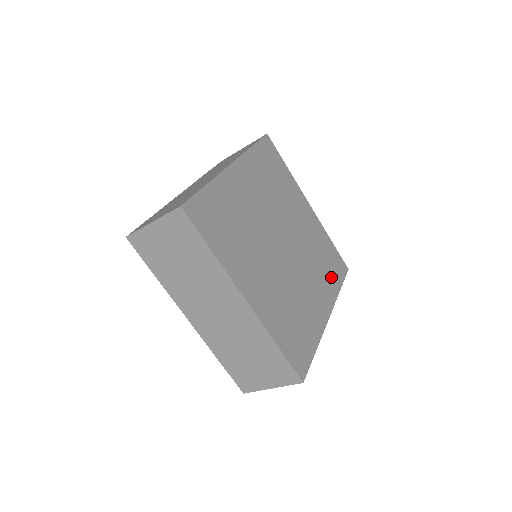
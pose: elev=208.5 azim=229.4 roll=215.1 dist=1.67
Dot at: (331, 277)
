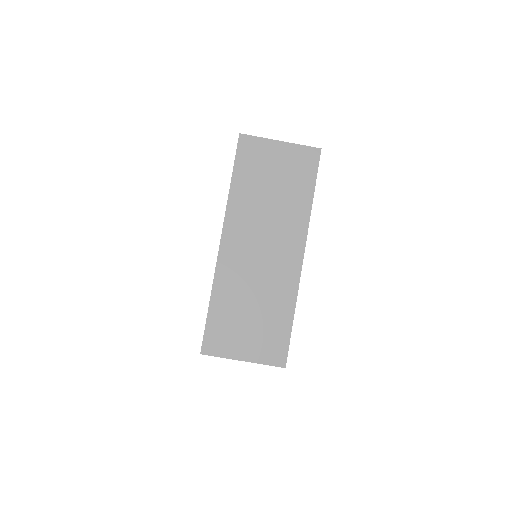
Dot at: occluded
